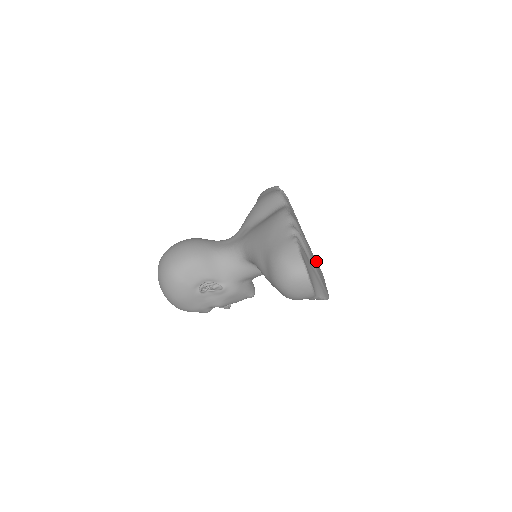
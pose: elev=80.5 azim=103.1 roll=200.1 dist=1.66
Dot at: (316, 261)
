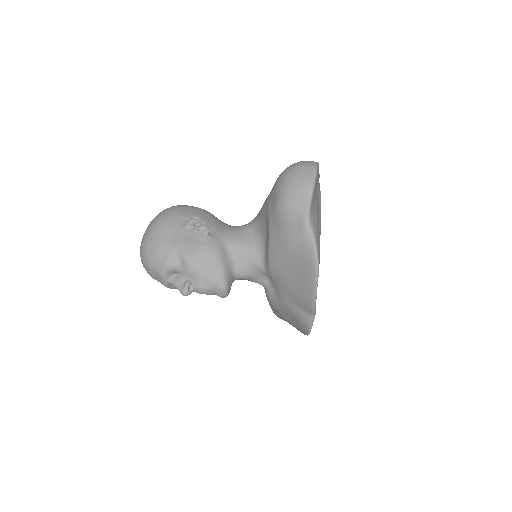
Dot at: occluded
